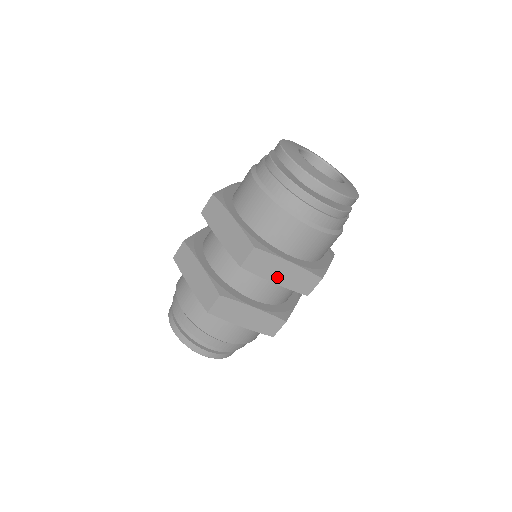
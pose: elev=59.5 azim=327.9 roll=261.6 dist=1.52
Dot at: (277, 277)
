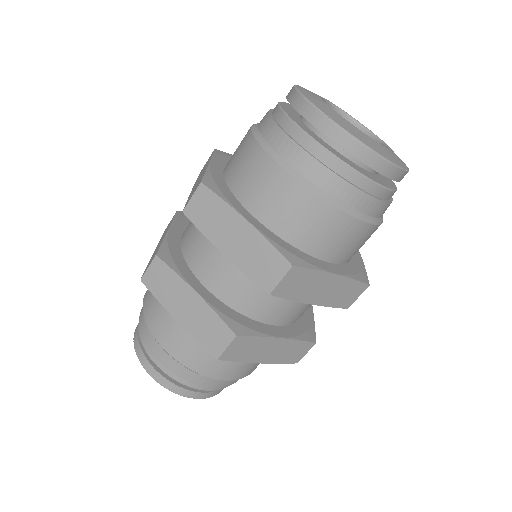
Dot at: (315, 296)
